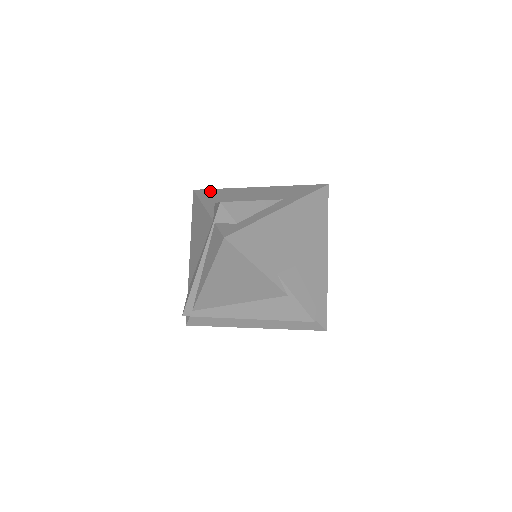
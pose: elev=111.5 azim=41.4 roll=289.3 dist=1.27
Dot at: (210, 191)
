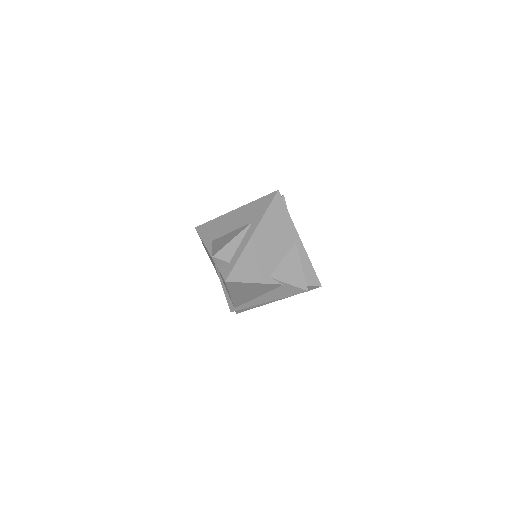
Dot at: (205, 226)
